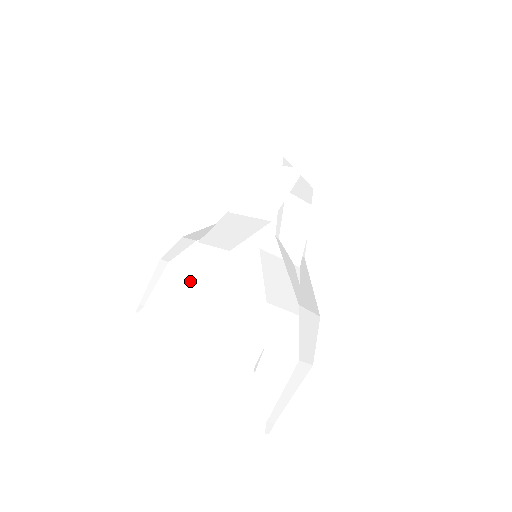
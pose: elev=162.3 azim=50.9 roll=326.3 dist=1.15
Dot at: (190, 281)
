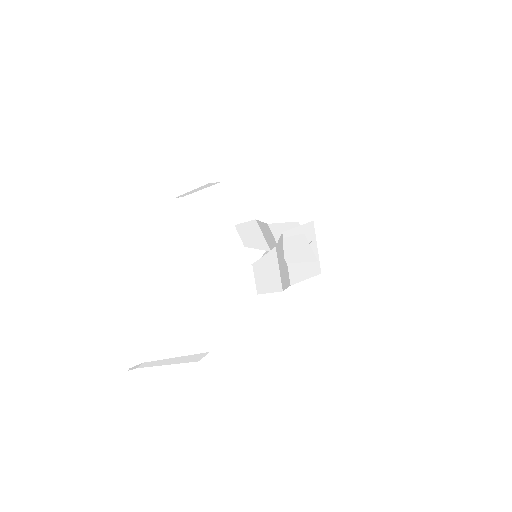
Dot at: occluded
